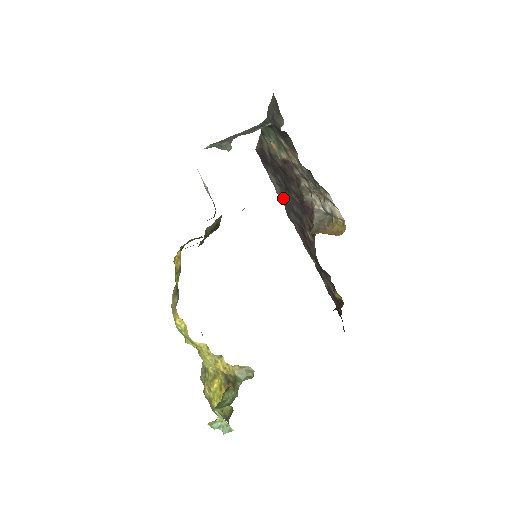
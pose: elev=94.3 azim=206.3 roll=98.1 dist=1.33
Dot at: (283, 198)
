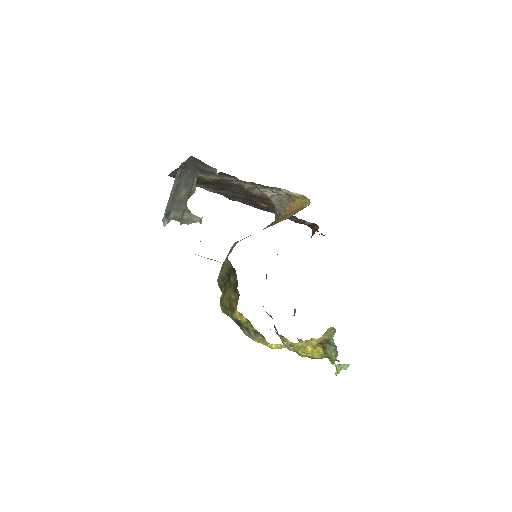
Dot at: (220, 193)
